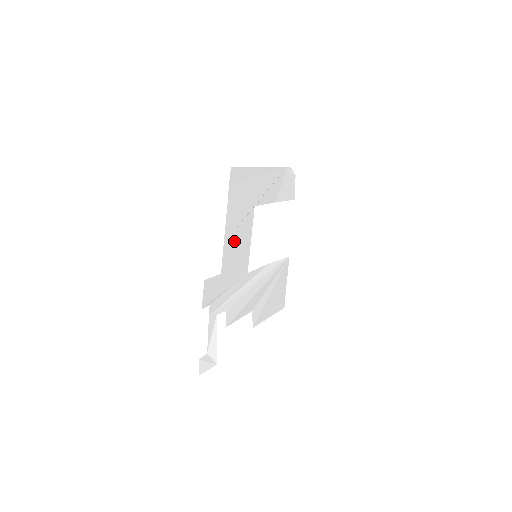
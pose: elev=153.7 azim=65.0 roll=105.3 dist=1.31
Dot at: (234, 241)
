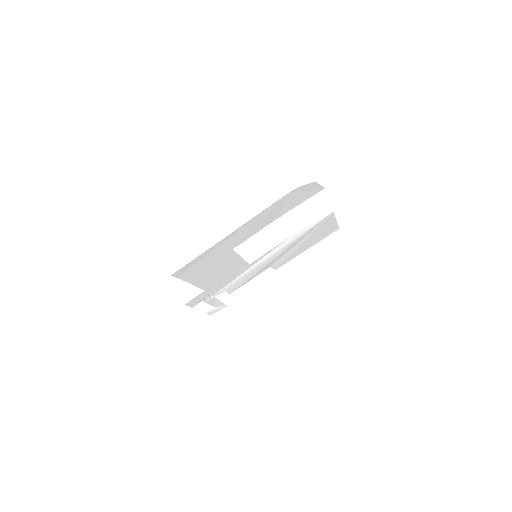
Dot at: (212, 276)
